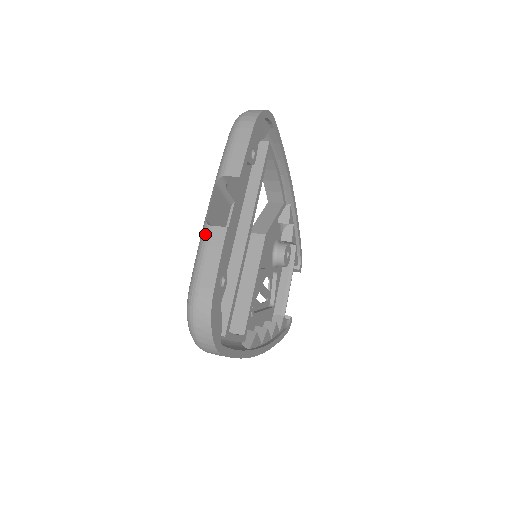
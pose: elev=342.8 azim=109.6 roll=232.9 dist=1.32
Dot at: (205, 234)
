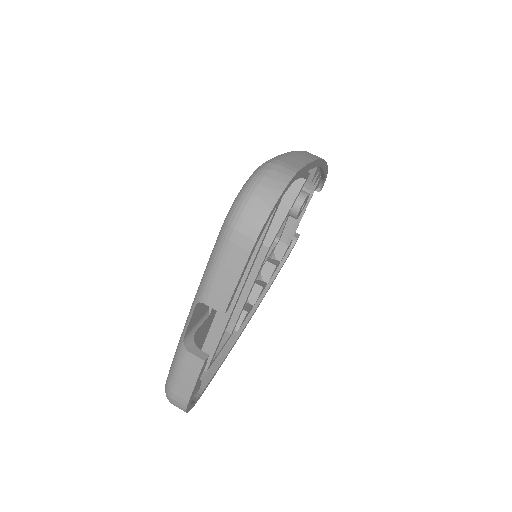
Dot at: (181, 354)
